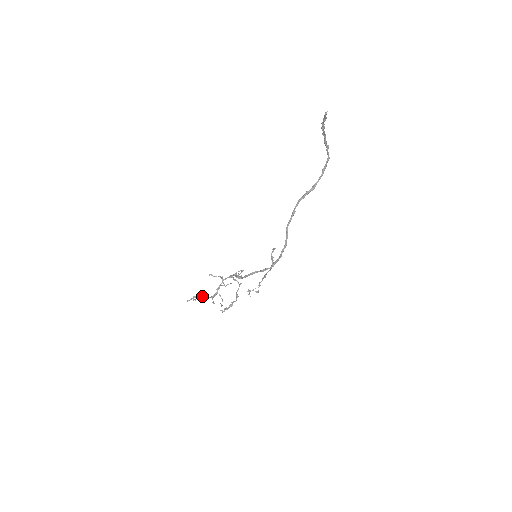
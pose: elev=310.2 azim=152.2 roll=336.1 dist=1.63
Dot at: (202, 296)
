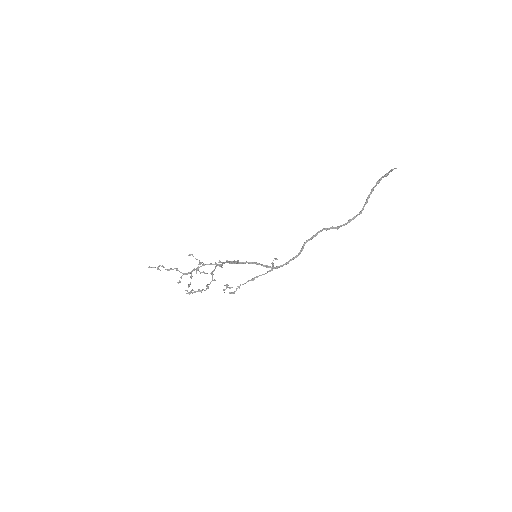
Dot at: occluded
